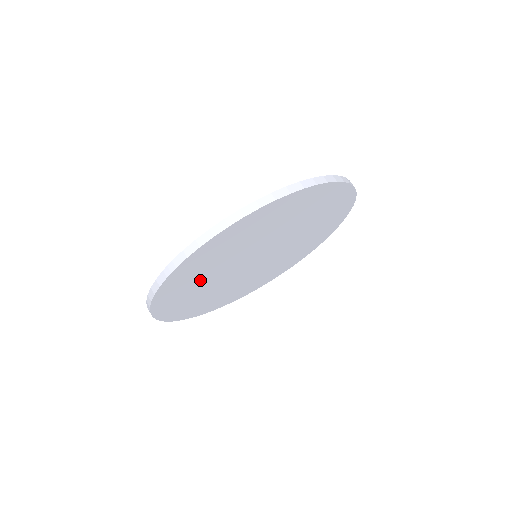
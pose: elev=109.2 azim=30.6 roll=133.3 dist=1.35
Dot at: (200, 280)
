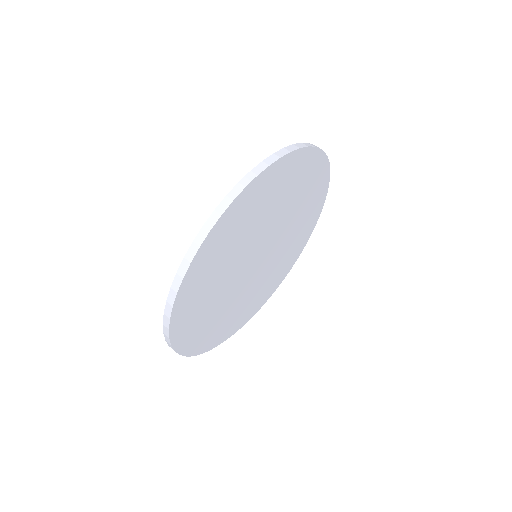
Dot at: (236, 240)
